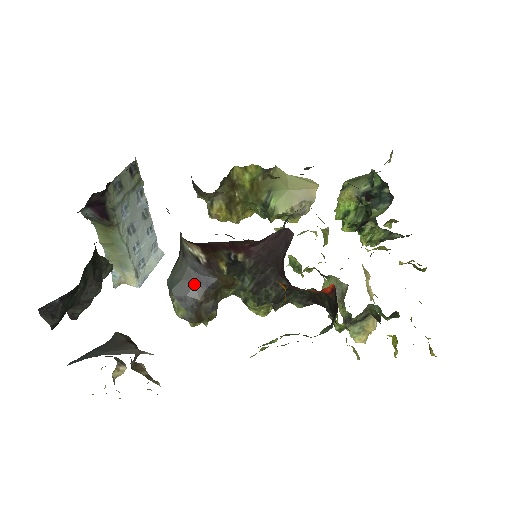
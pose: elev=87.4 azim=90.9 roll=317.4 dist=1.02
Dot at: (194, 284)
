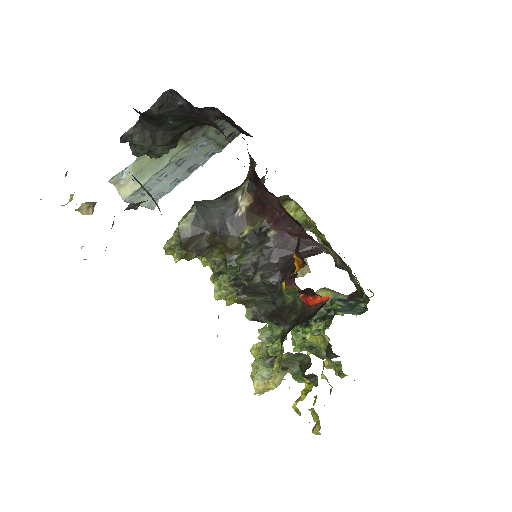
Dot at: (215, 219)
